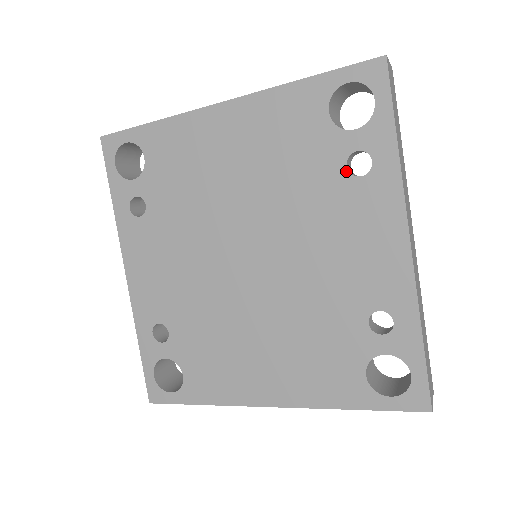
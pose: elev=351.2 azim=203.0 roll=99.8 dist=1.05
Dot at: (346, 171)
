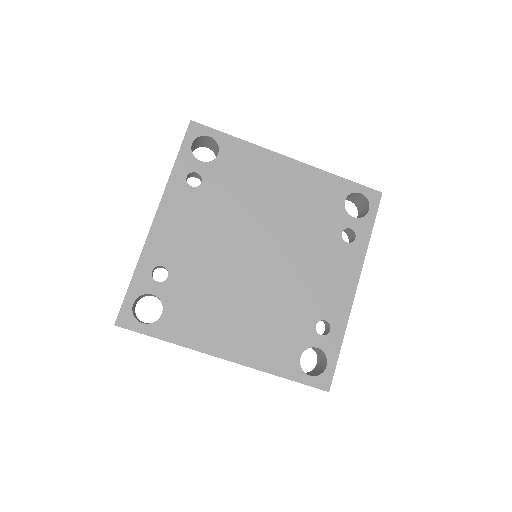
Dot at: (341, 235)
